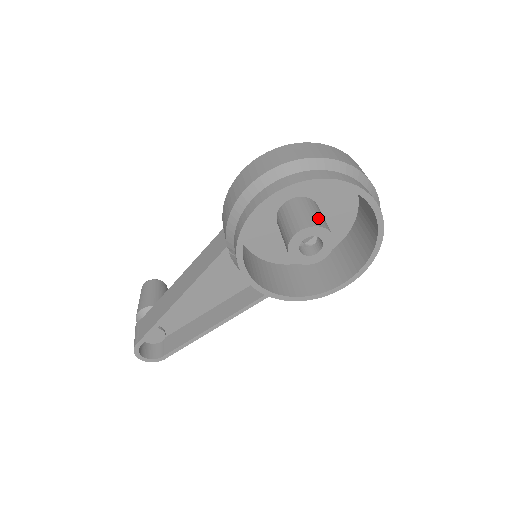
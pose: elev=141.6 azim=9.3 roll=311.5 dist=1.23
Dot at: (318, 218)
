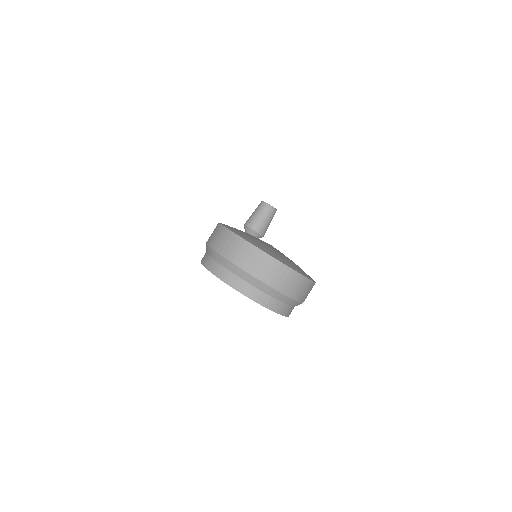
Dot at: occluded
